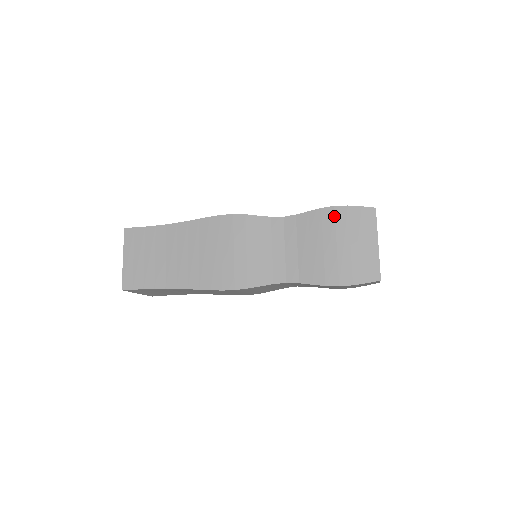
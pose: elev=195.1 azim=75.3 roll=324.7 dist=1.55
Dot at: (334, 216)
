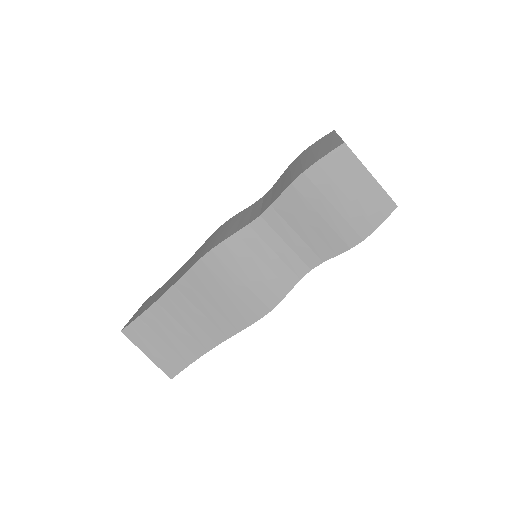
Dot at: (299, 157)
